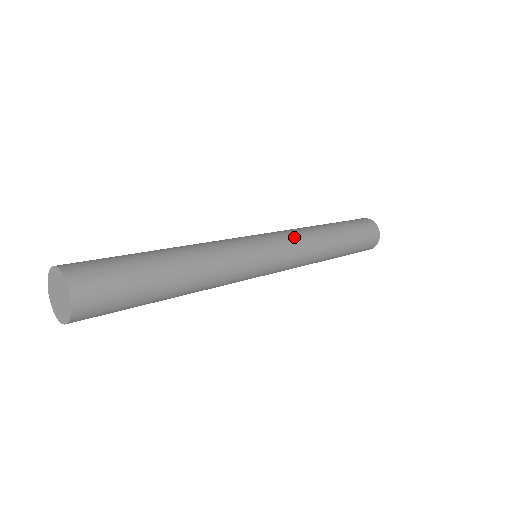
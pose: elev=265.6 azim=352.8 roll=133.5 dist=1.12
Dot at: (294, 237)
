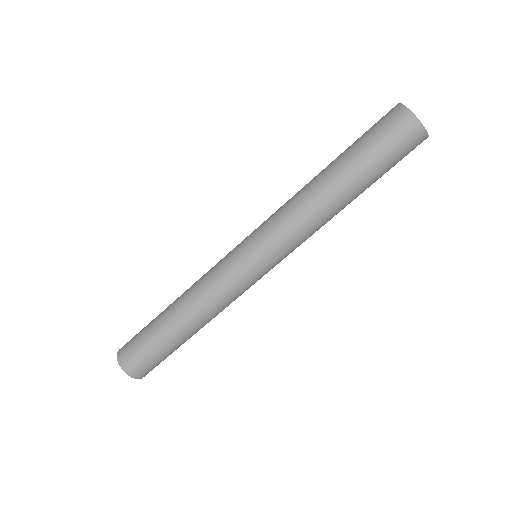
Dot at: (280, 227)
